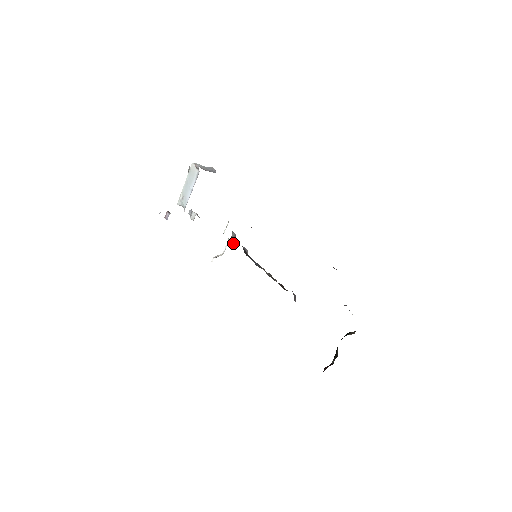
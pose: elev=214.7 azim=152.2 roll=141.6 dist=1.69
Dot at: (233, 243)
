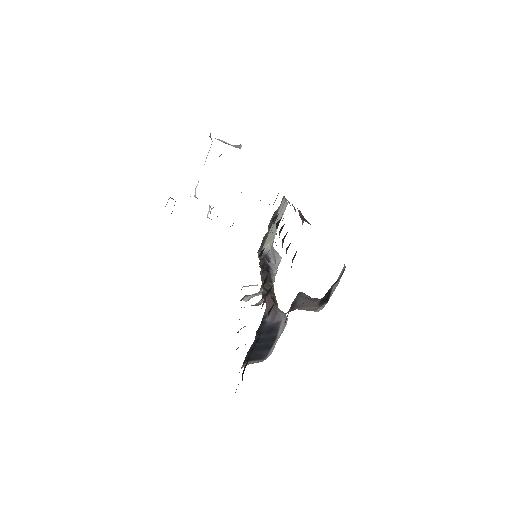
Dot at: (258, 257)
